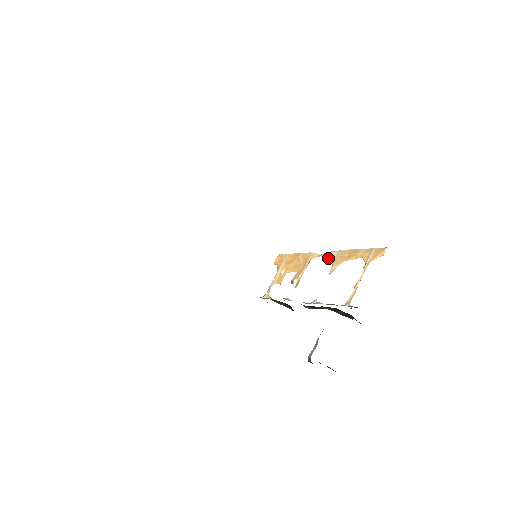
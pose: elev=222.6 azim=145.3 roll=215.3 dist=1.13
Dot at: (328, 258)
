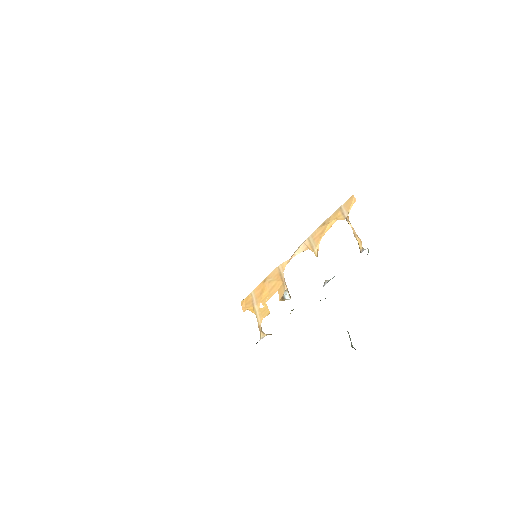
Dot at: occluded
